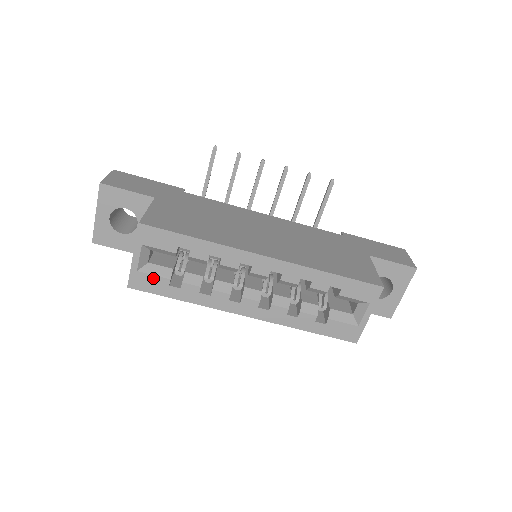
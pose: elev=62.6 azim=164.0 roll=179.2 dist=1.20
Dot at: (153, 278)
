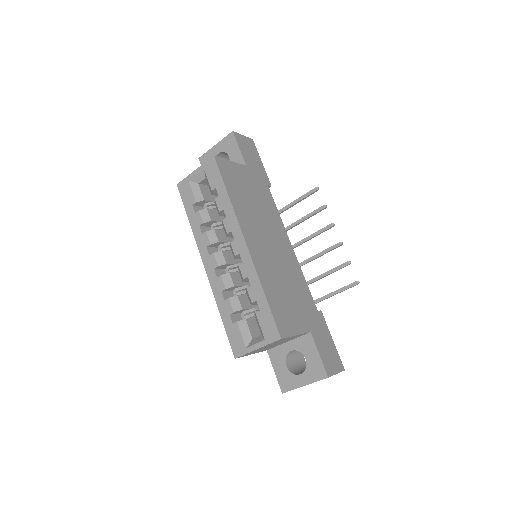
Dot at: (191, 193)
